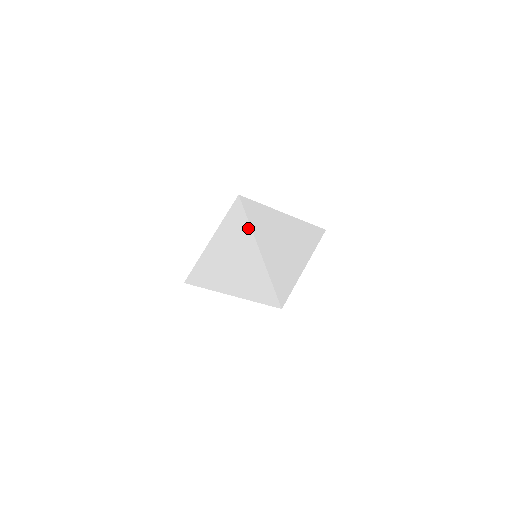
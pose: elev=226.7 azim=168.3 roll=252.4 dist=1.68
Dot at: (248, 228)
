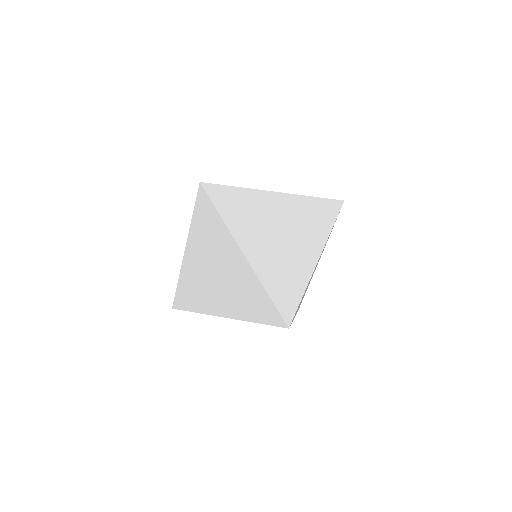
Dot at: (222, 225)
